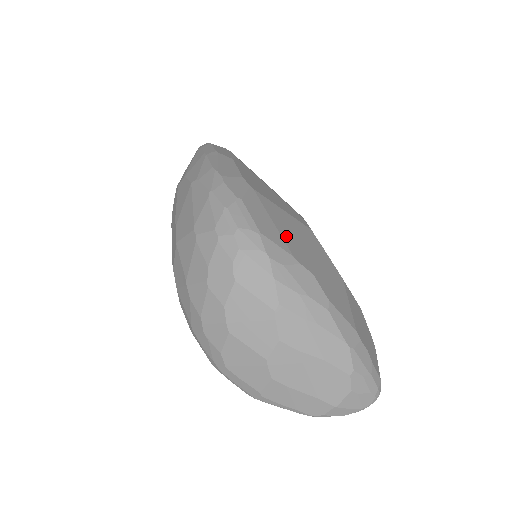
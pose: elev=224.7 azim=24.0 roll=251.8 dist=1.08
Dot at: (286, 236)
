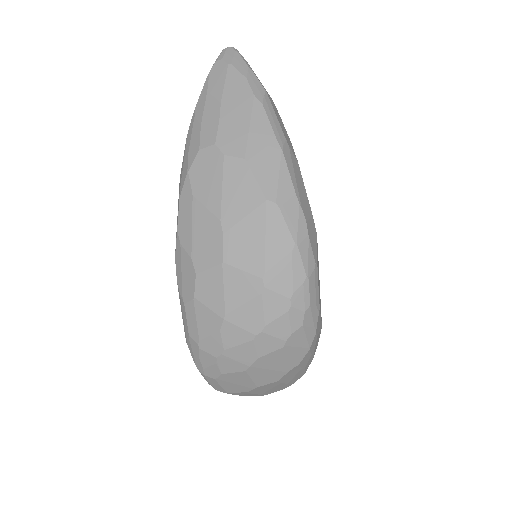
Dot at: occluded
